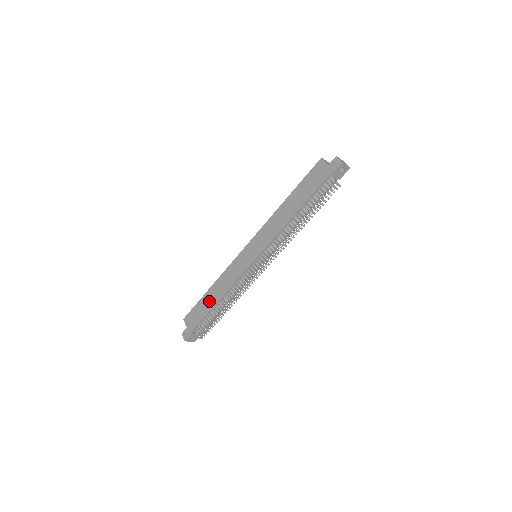
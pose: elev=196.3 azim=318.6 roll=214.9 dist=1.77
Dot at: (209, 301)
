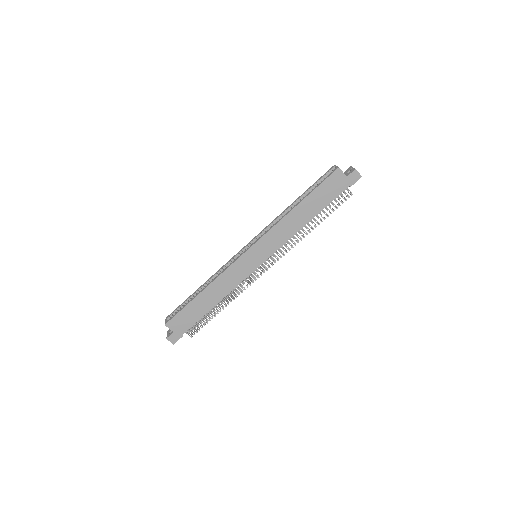
Dot at: (203, 305)
